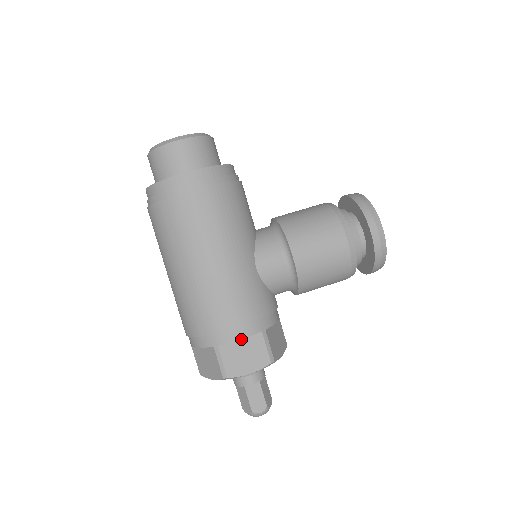
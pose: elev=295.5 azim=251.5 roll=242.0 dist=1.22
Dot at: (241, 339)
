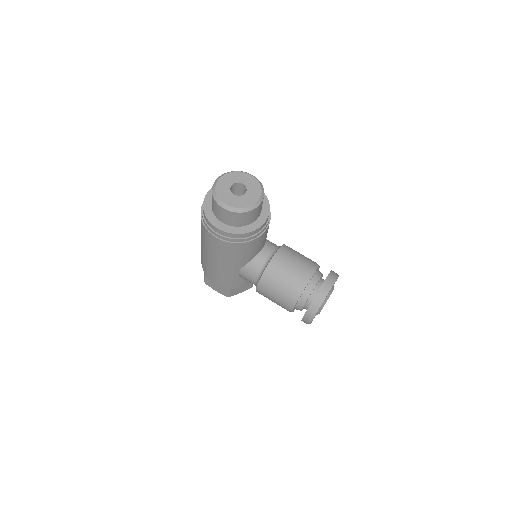
Dot at: occluded
